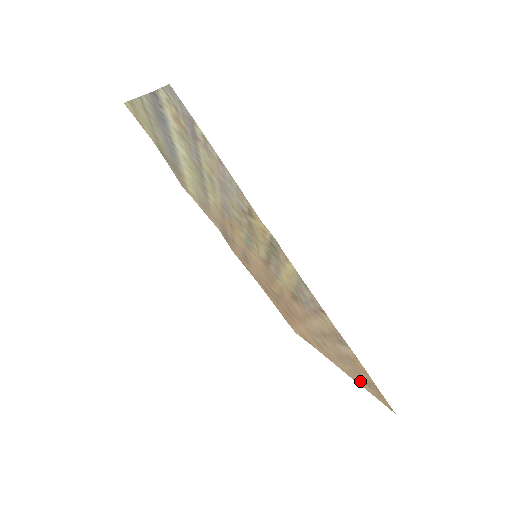
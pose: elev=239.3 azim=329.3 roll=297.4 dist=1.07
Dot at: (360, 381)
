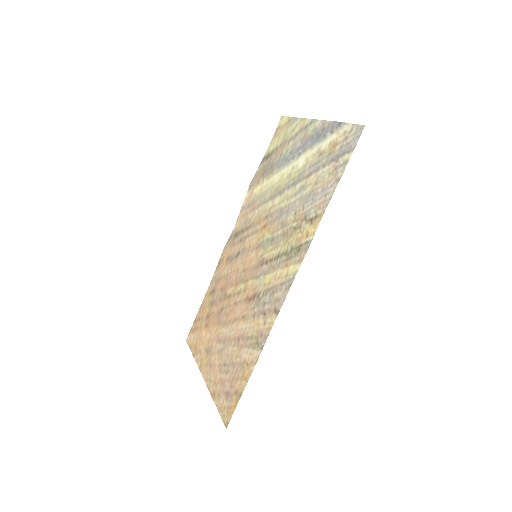
Dot at: (220, 392)
